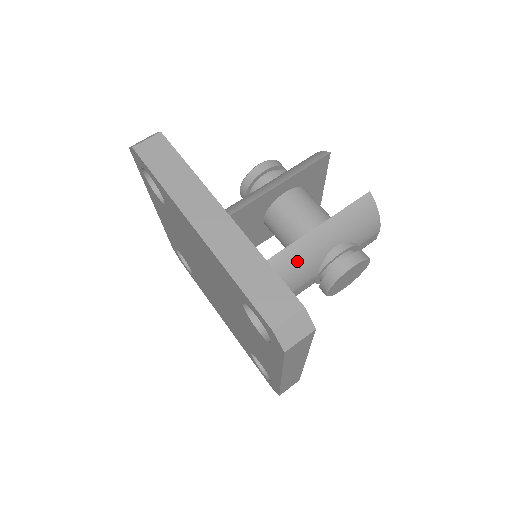
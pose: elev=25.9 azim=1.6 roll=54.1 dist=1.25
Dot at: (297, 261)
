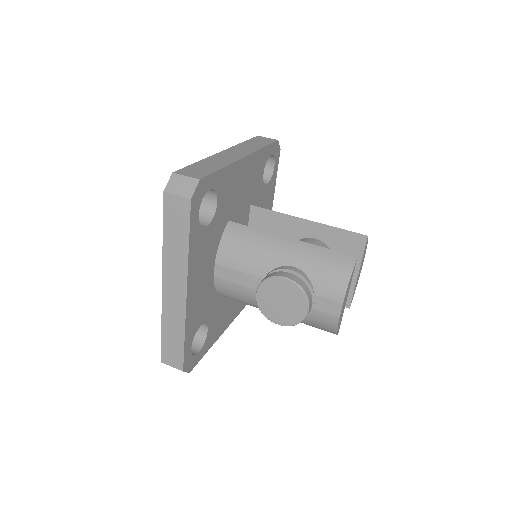
Dot at: (260, 245)
